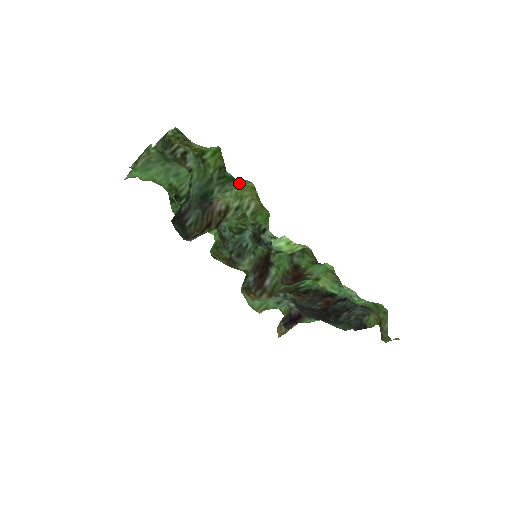
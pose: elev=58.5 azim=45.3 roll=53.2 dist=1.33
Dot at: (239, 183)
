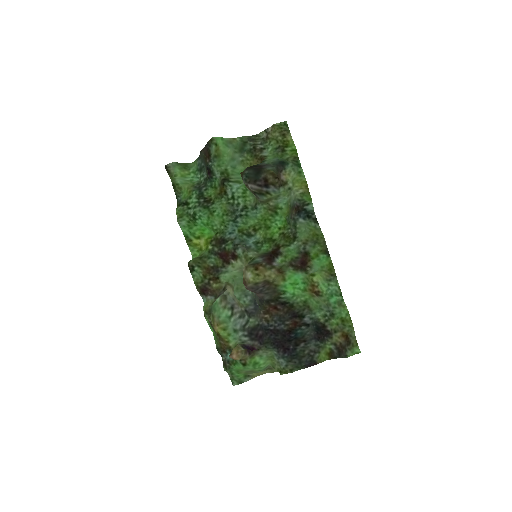
Dot at: (300, 173)
